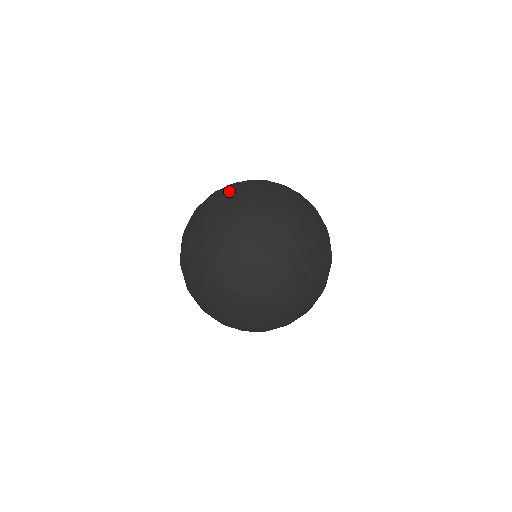
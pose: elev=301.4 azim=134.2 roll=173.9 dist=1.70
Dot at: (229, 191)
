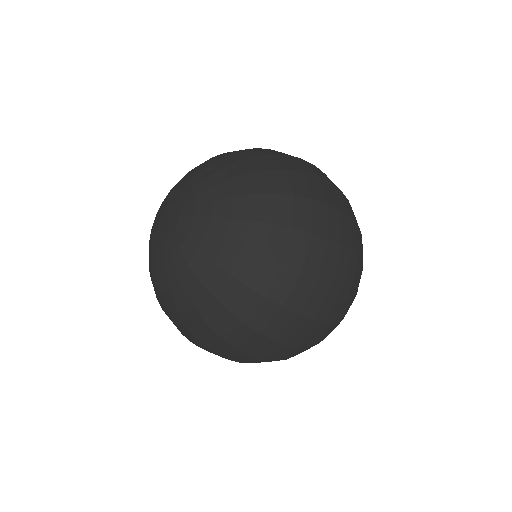
Dot at: occluded
